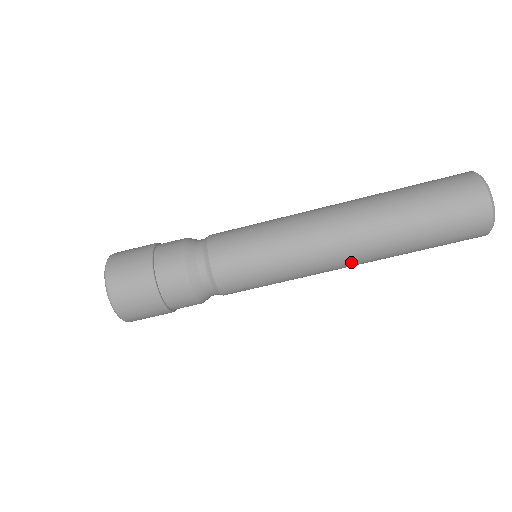
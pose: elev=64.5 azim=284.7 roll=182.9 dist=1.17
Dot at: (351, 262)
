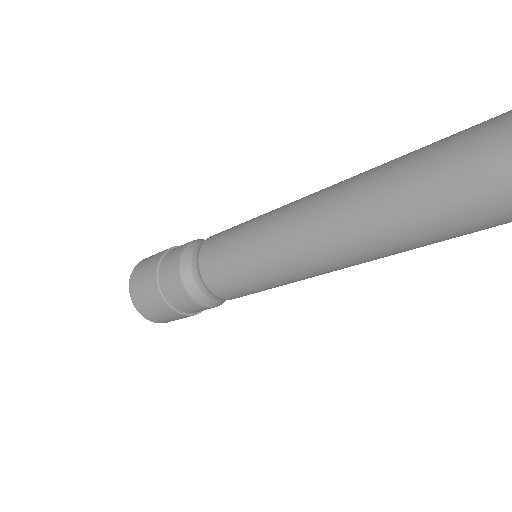
Dot at: (353, 265)
